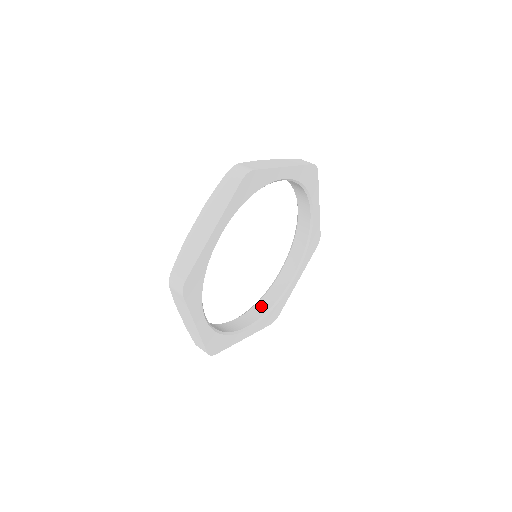
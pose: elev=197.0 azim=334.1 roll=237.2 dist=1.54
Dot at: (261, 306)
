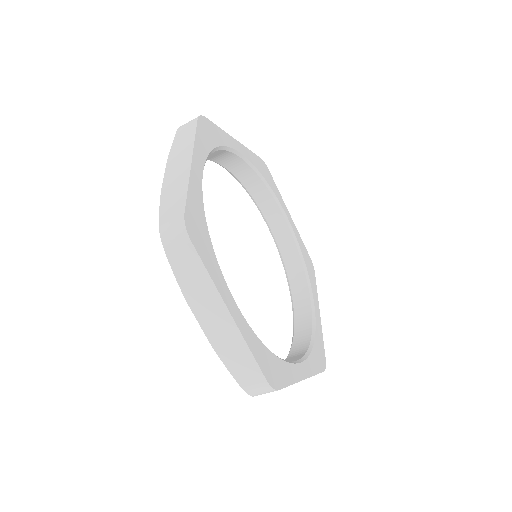
Dot at: (294, 273)
